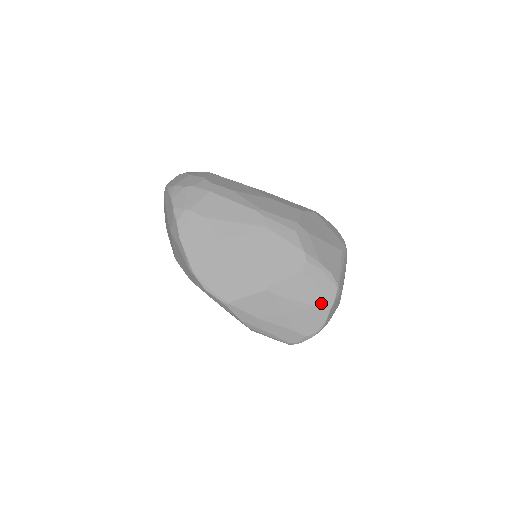
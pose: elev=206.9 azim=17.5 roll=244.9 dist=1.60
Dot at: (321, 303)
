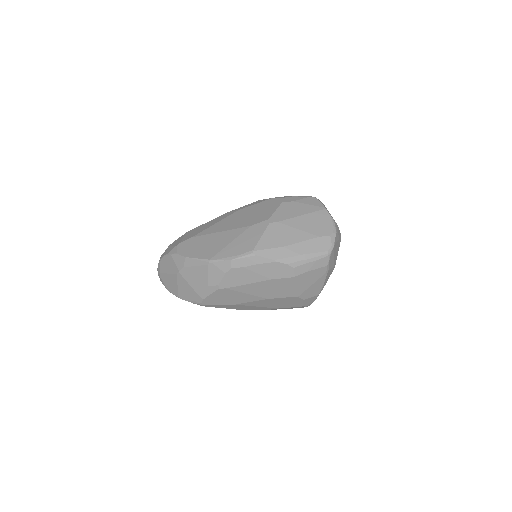
Dot at: (315, 209)
